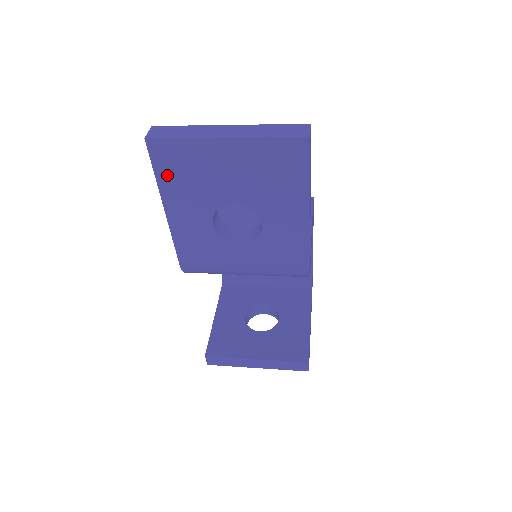
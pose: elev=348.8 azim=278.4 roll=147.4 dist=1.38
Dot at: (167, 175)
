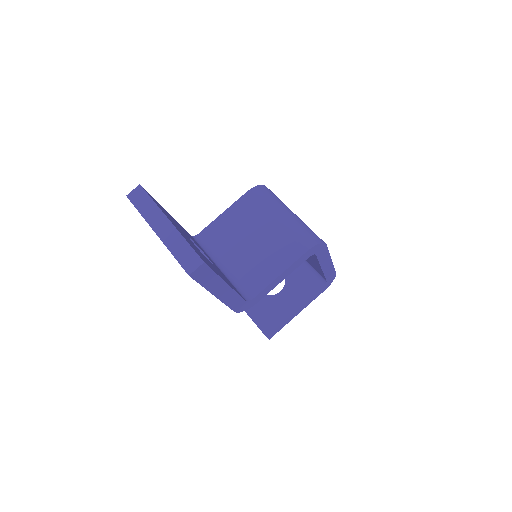
Dot at: occluded
